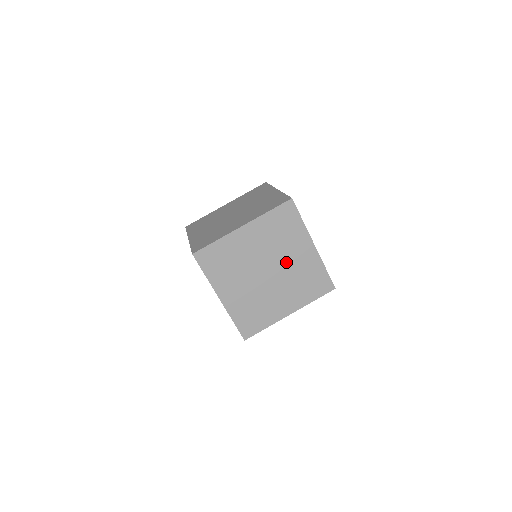
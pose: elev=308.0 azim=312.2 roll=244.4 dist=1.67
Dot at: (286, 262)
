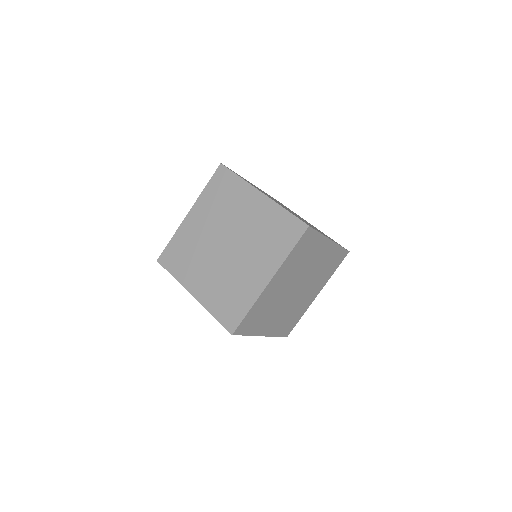
Dot at: (240, 225)
